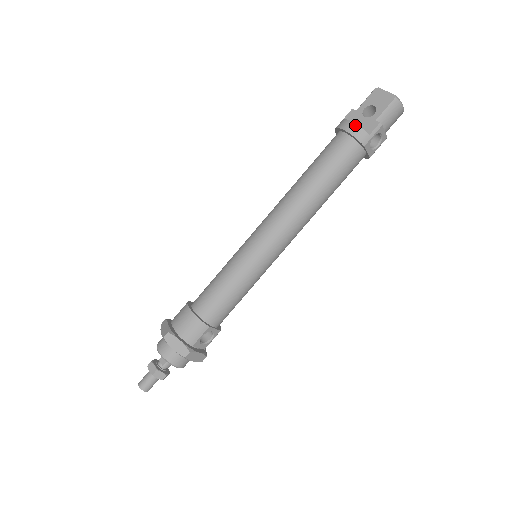
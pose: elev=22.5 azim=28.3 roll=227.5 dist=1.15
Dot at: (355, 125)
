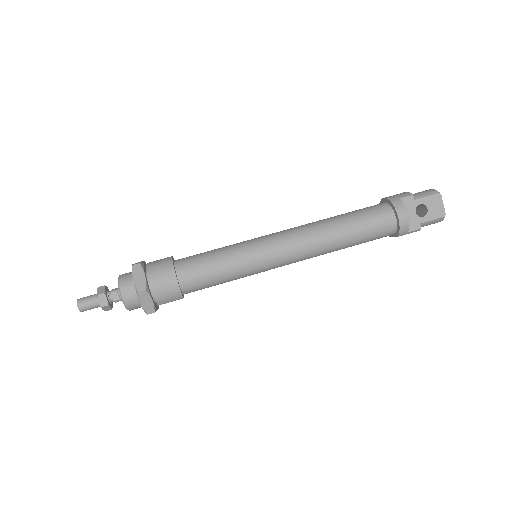
Dot at: (408, 220)
